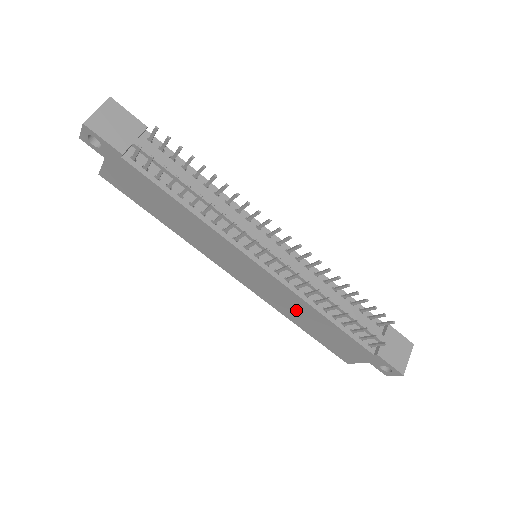
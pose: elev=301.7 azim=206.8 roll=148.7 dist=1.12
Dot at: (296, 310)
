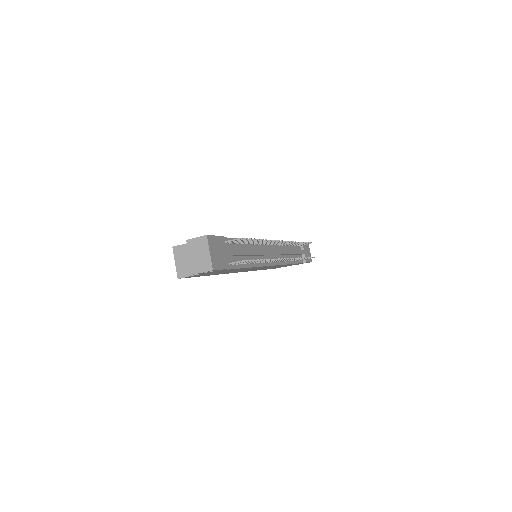
Dot at: (272, 267)
